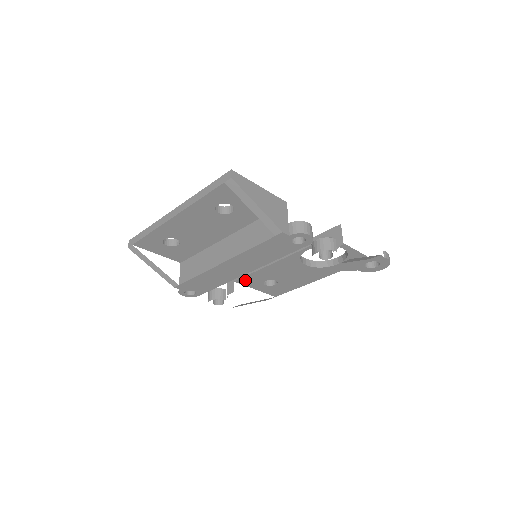
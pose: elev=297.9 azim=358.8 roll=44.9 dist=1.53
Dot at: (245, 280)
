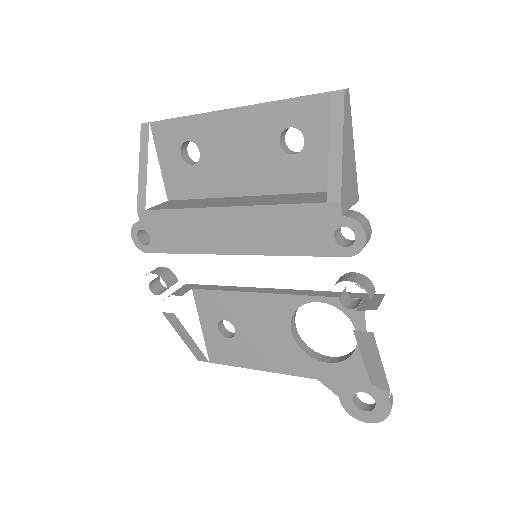
Dot at: (205, 297)
